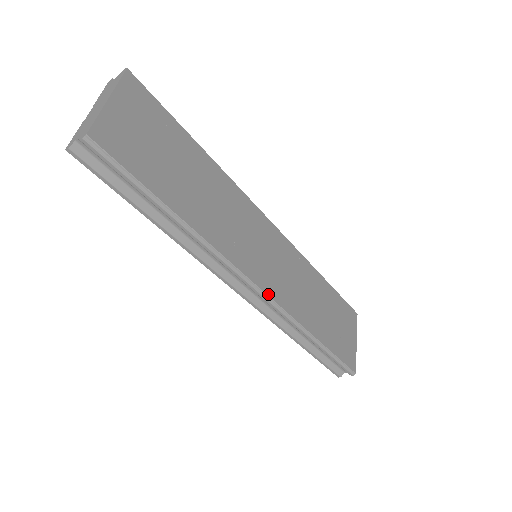
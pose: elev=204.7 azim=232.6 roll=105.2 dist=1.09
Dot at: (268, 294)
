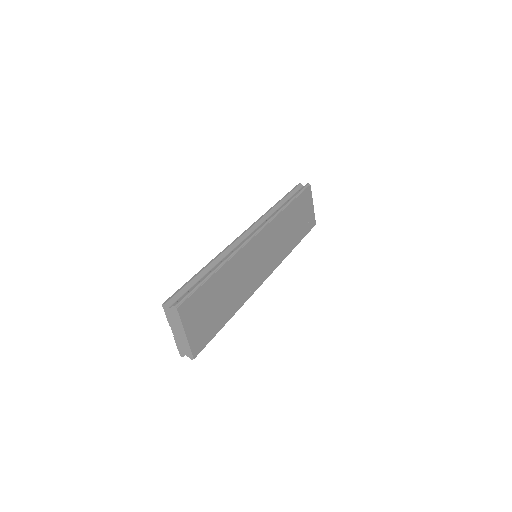
Dot at: (271, 273)
